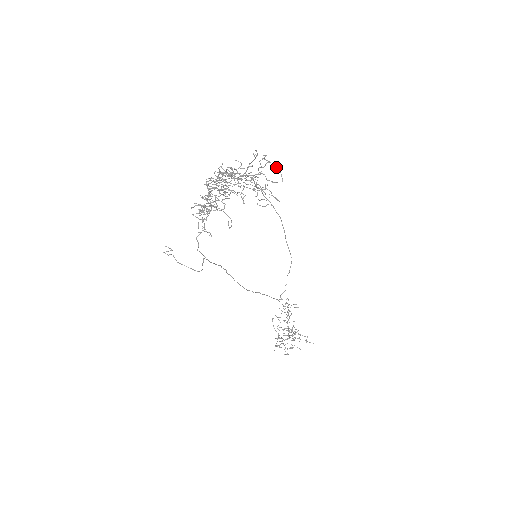
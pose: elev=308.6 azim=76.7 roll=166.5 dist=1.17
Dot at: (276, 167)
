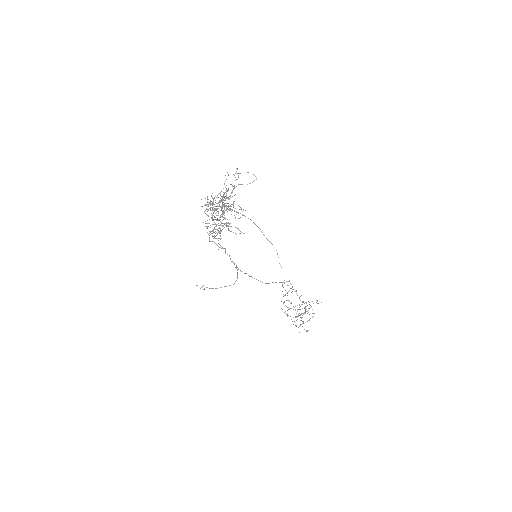
Dot at: (247, 172)
